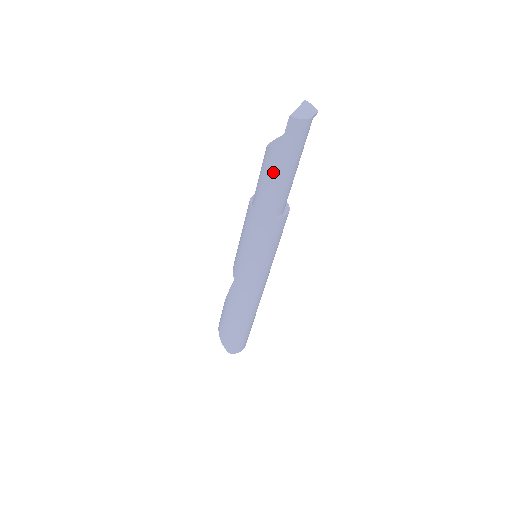
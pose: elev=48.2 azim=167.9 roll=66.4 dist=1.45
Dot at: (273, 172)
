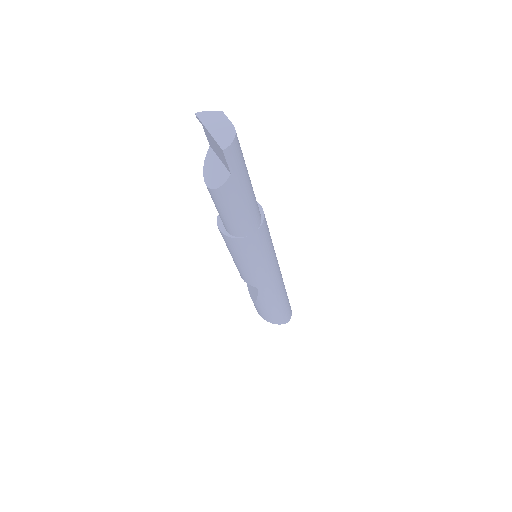
Dot at: (239, 201)
